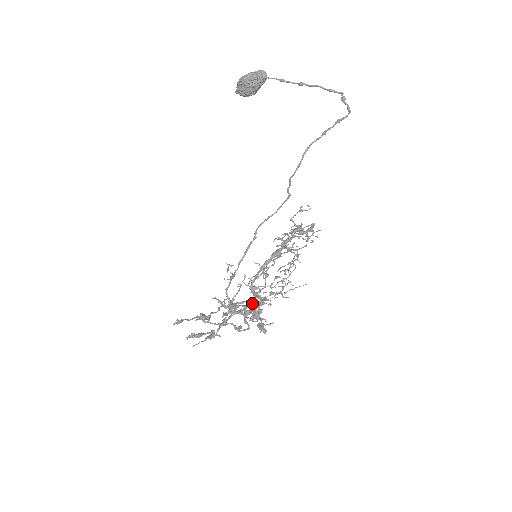
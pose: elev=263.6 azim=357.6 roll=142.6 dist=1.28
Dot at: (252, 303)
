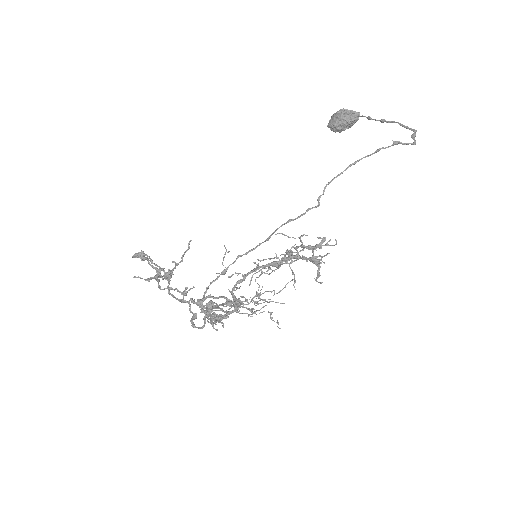
Dot at: (225, 311)
